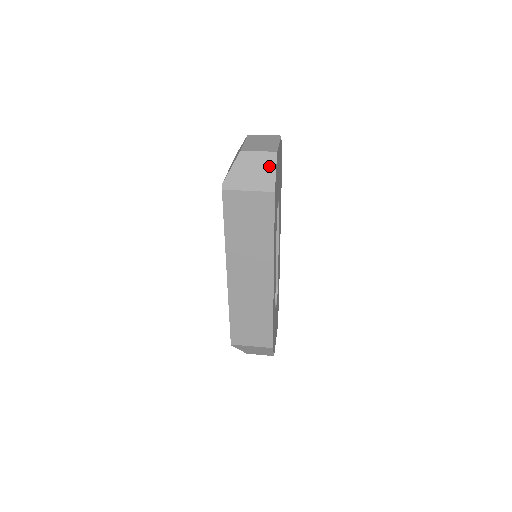
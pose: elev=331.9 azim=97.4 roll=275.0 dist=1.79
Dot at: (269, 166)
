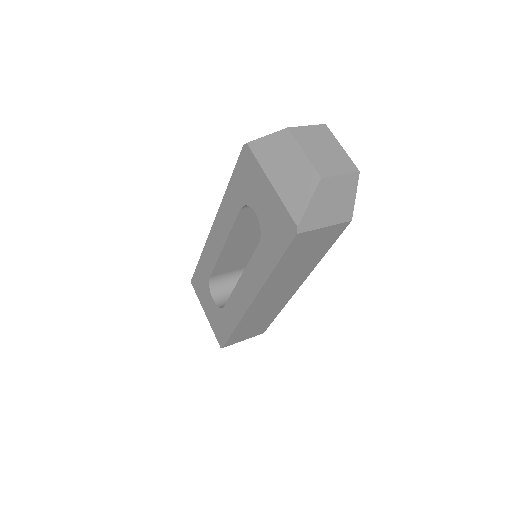
Dot at: (350, 191)
